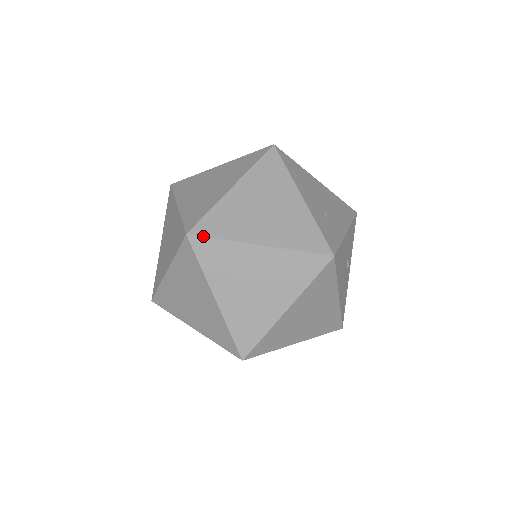
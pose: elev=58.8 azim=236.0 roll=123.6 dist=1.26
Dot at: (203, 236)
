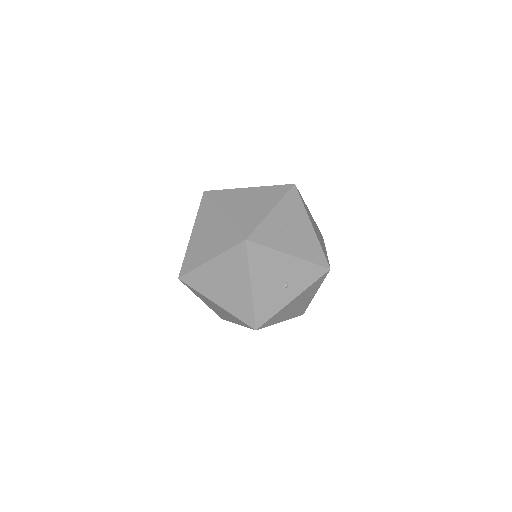
Dot at: (208, 196)
